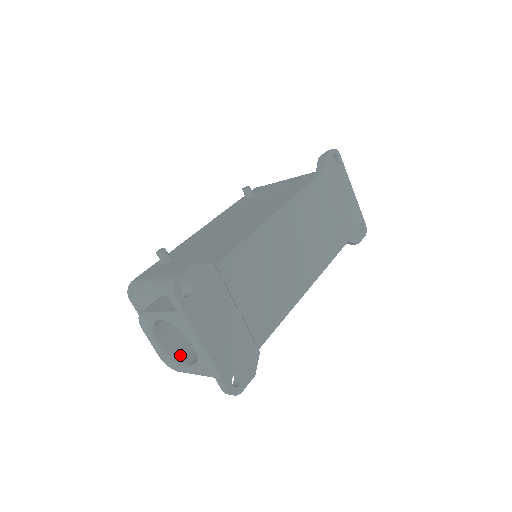
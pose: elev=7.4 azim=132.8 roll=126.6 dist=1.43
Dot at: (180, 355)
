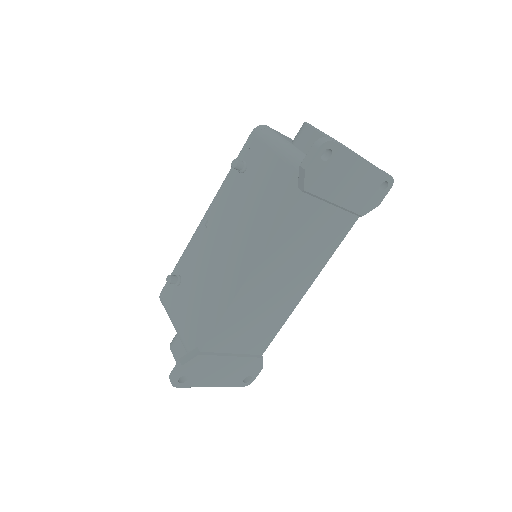
Dot at: occluded
